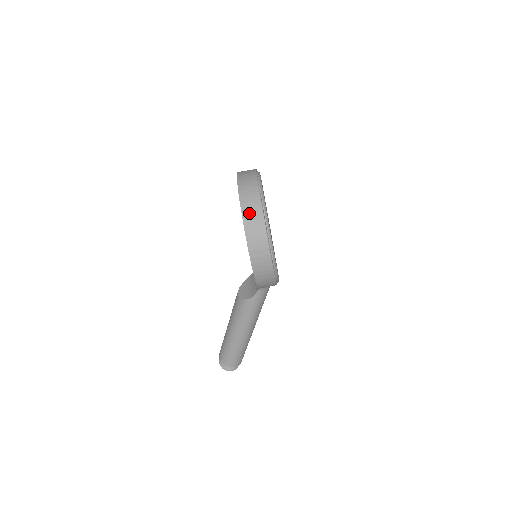
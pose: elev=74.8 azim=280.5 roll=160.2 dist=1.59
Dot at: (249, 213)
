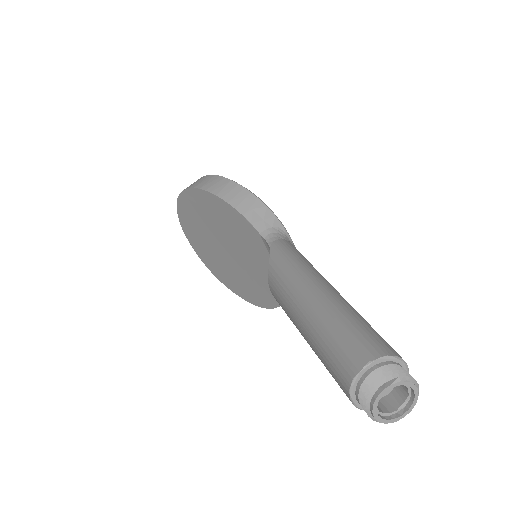
Dot at: occluded
